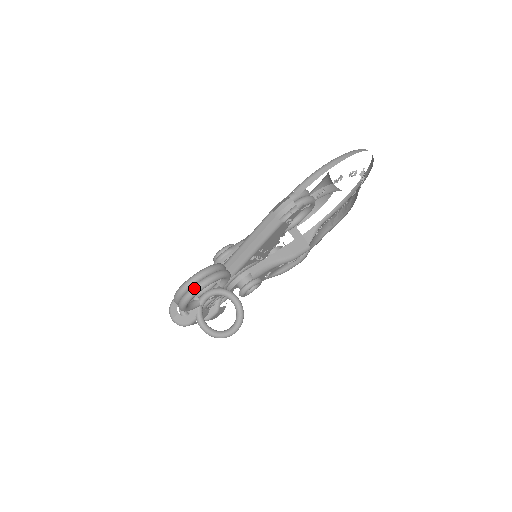
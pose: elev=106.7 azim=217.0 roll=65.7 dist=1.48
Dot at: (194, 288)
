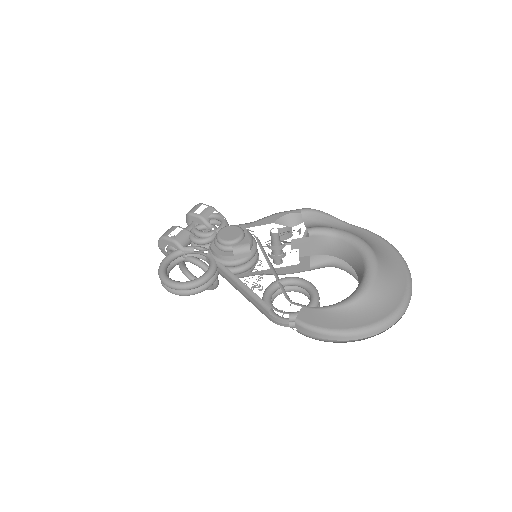
Dot at: (175, 293)
